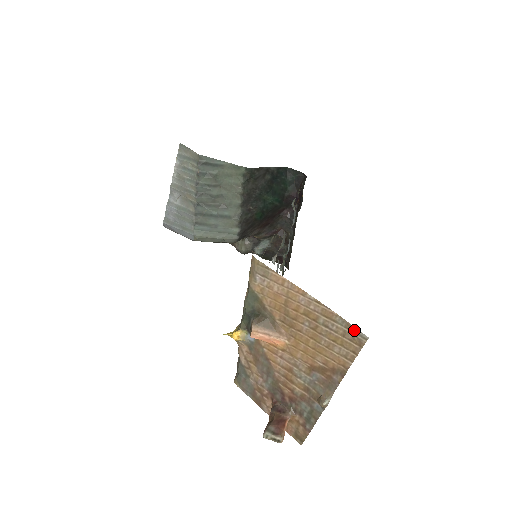
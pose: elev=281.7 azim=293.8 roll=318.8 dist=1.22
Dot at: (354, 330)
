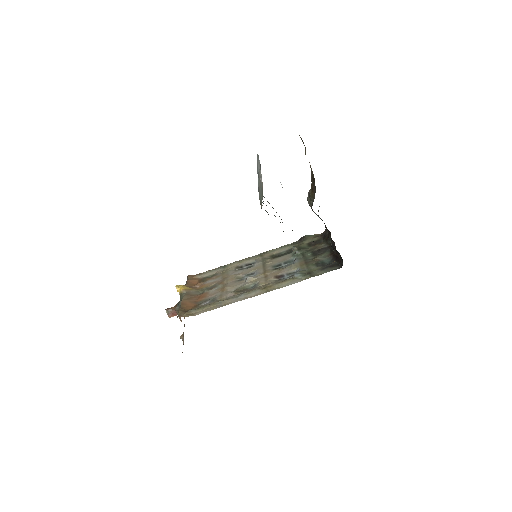
Dot at: occluded
